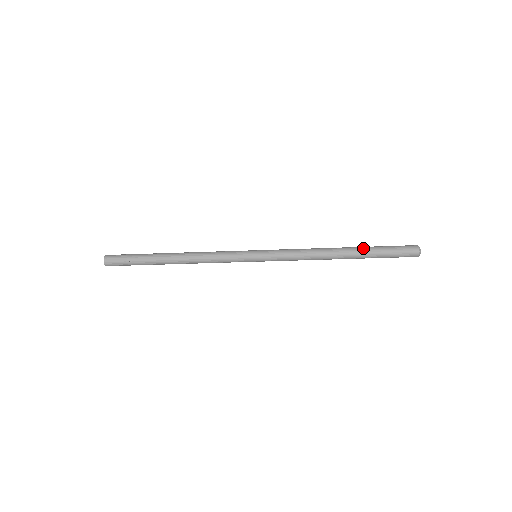
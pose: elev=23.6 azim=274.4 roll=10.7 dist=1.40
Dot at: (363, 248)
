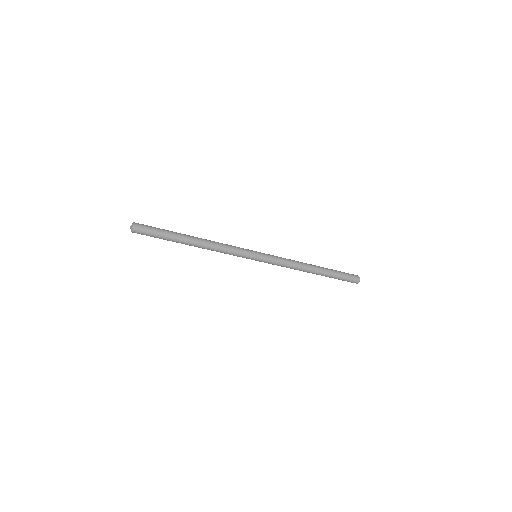
Dot at: (328, 269)
